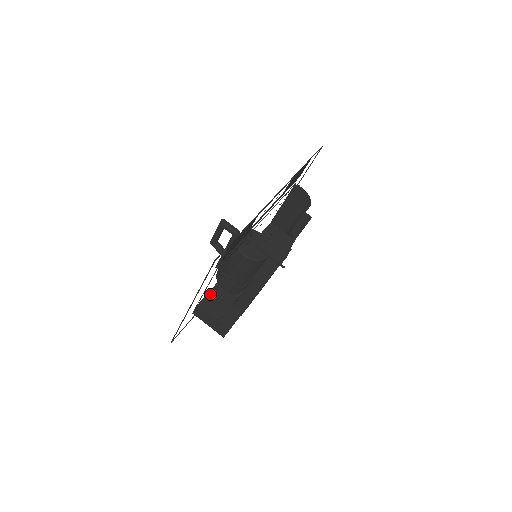
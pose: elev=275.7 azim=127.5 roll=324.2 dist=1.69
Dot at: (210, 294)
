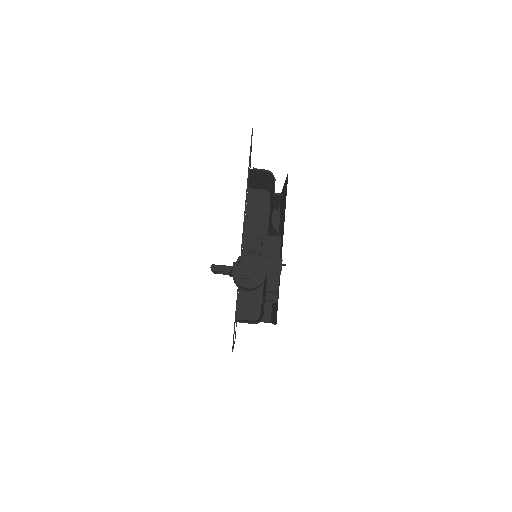
Dot at: (240, 302)
